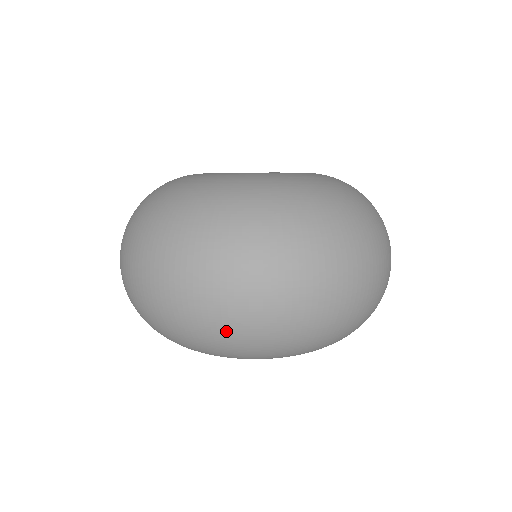
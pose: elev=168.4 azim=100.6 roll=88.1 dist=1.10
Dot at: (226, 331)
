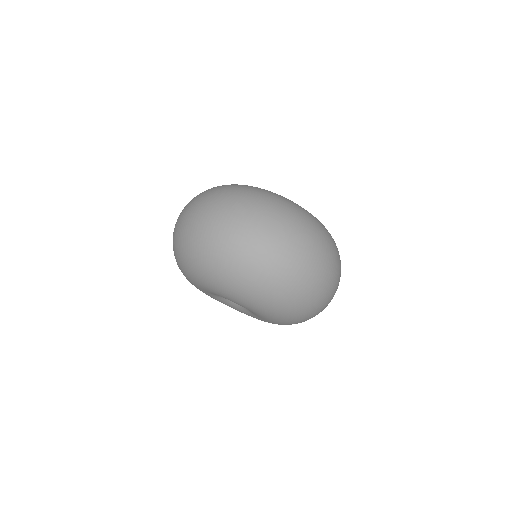
Dot at: (183, 238)
